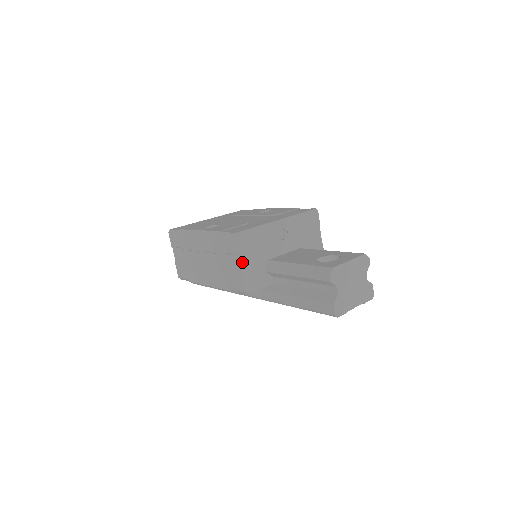
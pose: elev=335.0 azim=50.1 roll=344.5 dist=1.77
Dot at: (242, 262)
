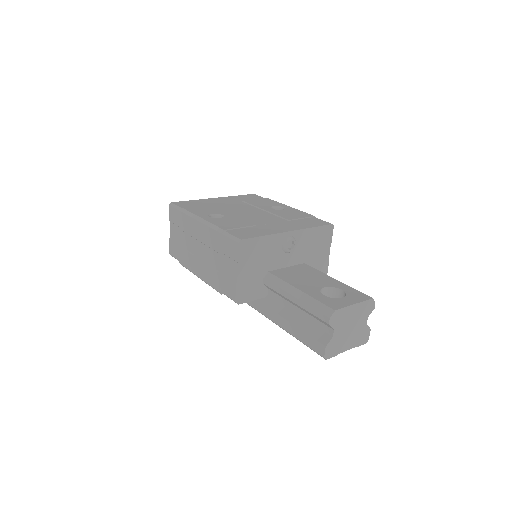
Dot at: (240, 271)
